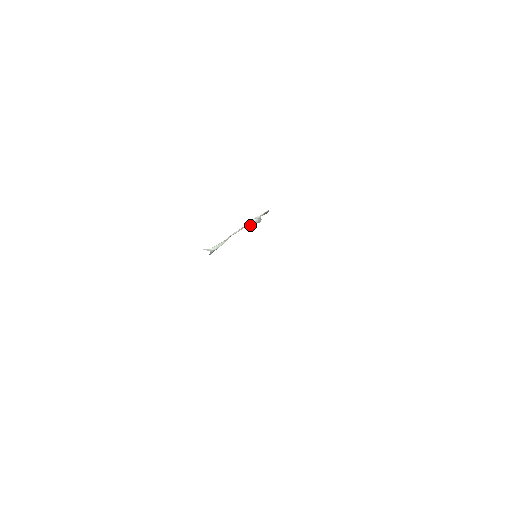
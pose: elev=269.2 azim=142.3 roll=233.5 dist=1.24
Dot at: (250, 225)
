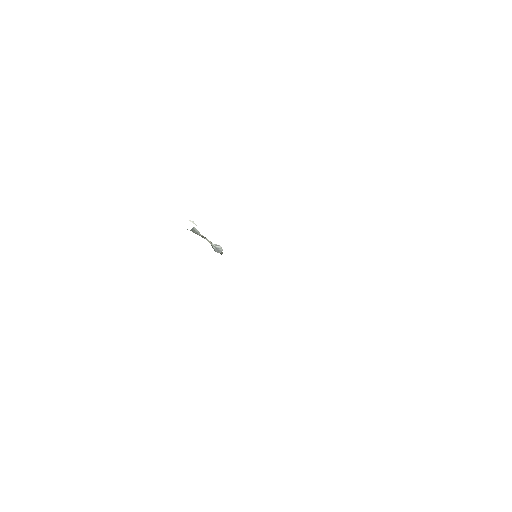
Dot at: (213, 246)
